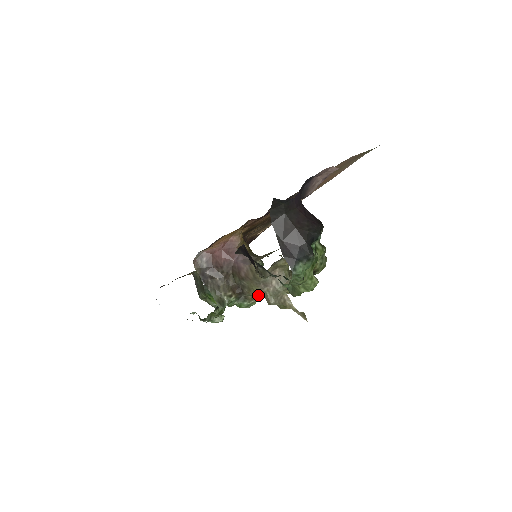
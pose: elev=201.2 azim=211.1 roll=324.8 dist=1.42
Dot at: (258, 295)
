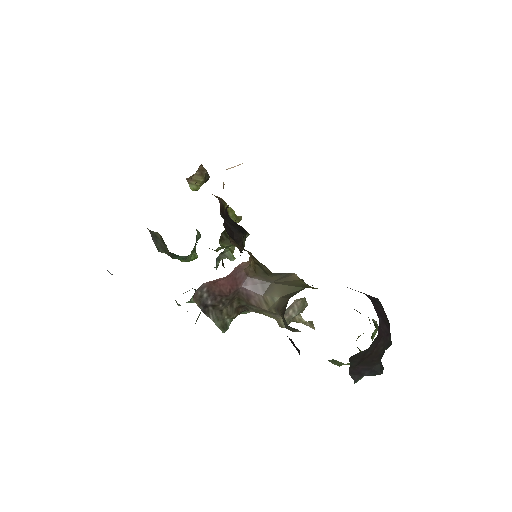
Dot at: occluded
